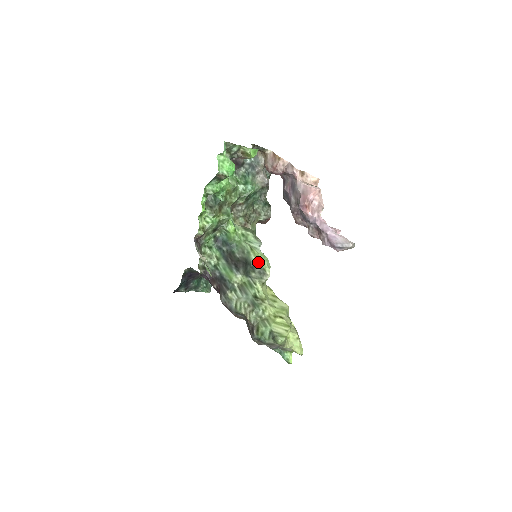
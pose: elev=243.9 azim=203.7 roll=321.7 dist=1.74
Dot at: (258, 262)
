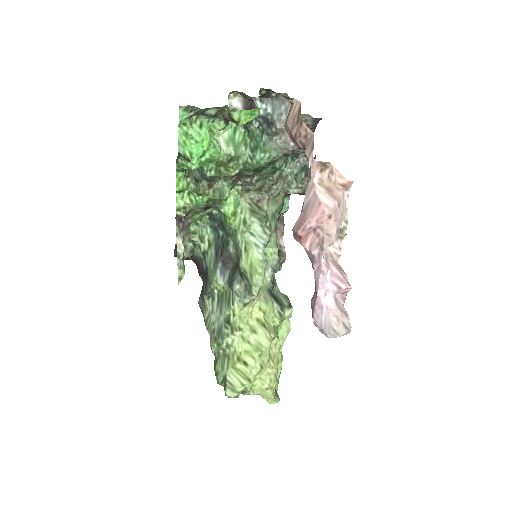
Dot at: (247, 272)
